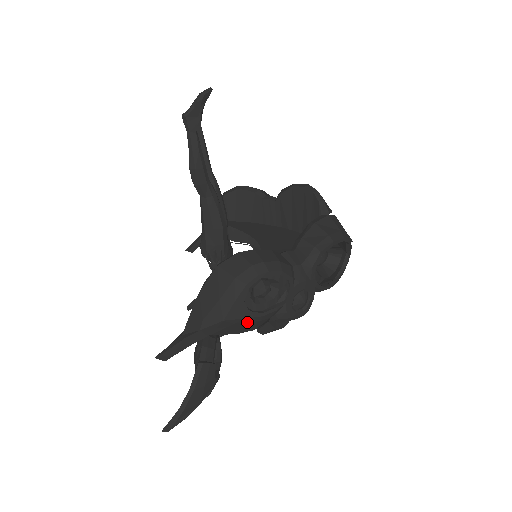
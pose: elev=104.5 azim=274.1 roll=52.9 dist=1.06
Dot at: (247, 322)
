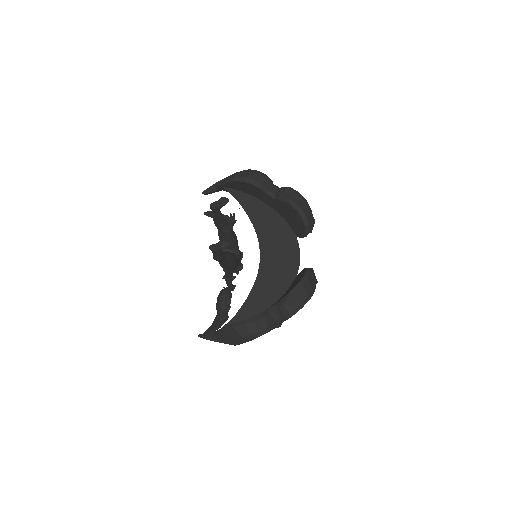
Dot at: occluded
